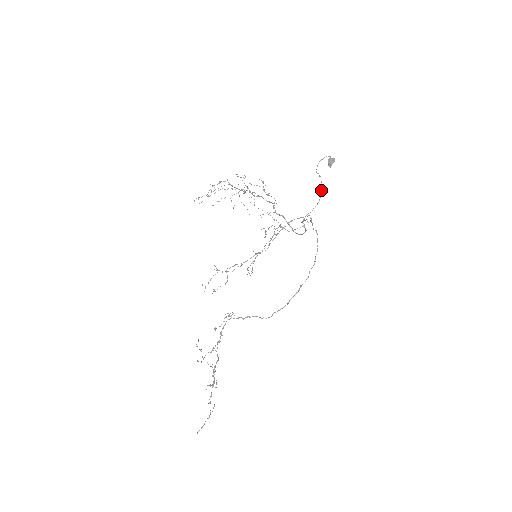
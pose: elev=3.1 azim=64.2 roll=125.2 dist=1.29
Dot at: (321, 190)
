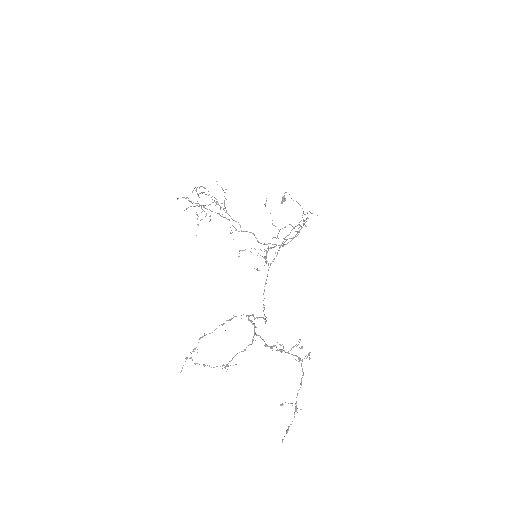
Dot at: occluded
